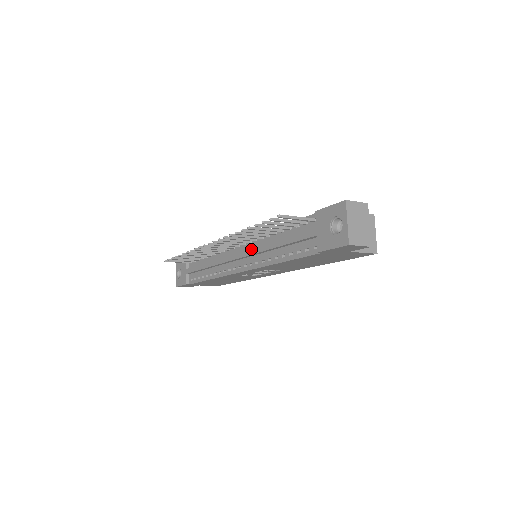
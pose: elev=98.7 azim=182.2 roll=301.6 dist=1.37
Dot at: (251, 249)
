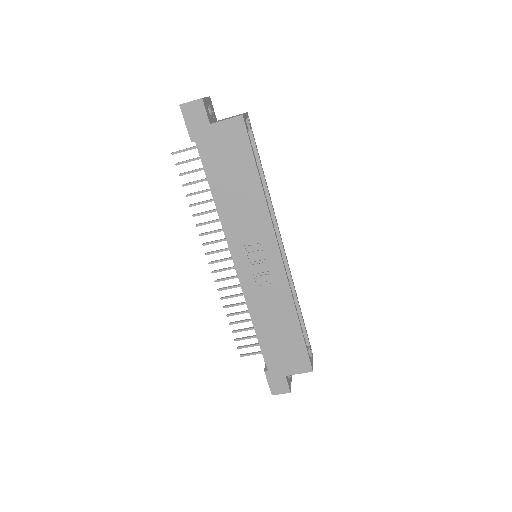
Dot at: occluded
